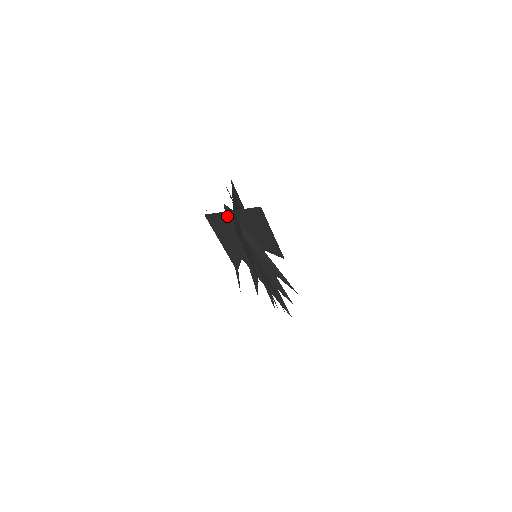
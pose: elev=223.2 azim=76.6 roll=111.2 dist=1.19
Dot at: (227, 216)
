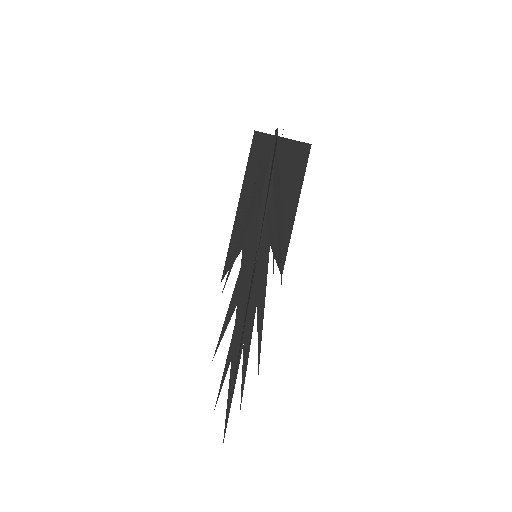
Dot at: (273, 146)
